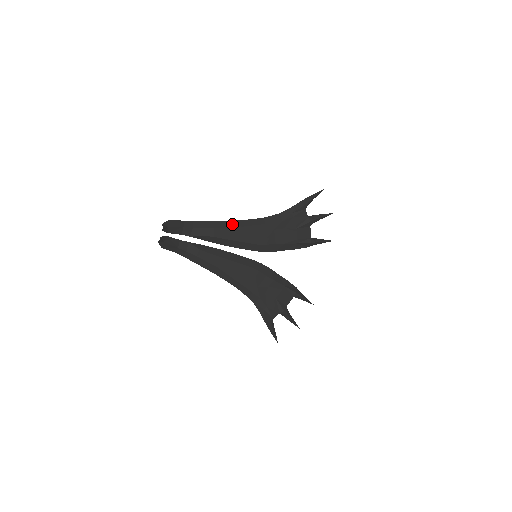
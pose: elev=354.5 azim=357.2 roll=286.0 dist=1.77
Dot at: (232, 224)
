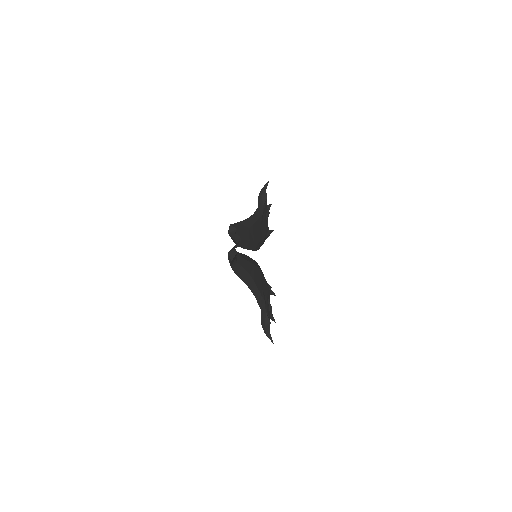
Dot at: (247, 223)
